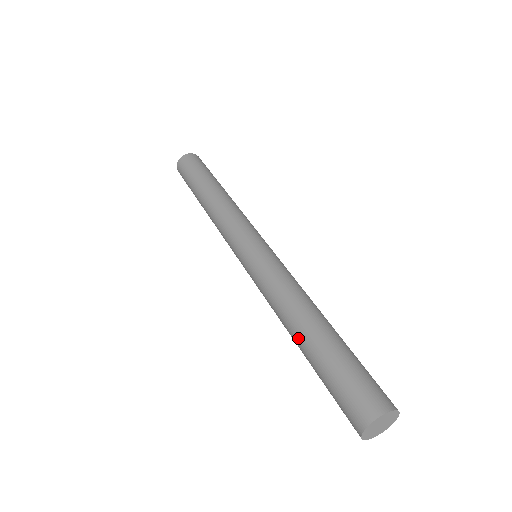
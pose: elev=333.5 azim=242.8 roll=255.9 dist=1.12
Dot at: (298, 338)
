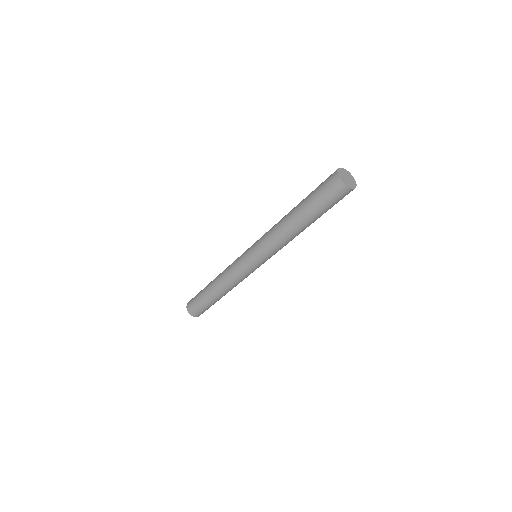
Dot at: (293, 214)
